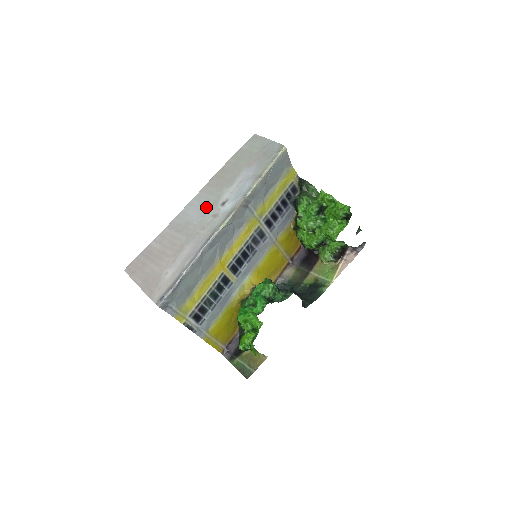
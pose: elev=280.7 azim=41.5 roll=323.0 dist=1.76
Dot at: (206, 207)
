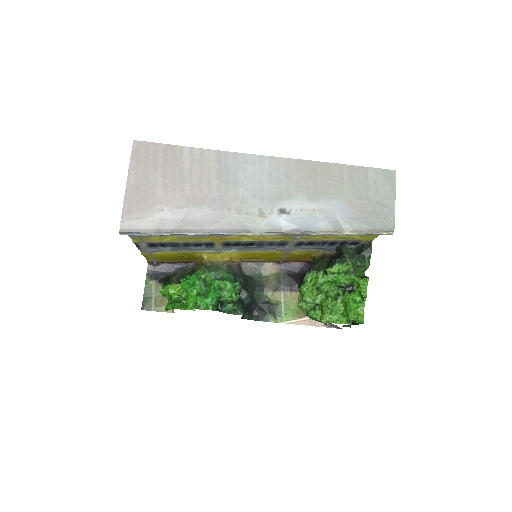
Dot at: (267, 189)
